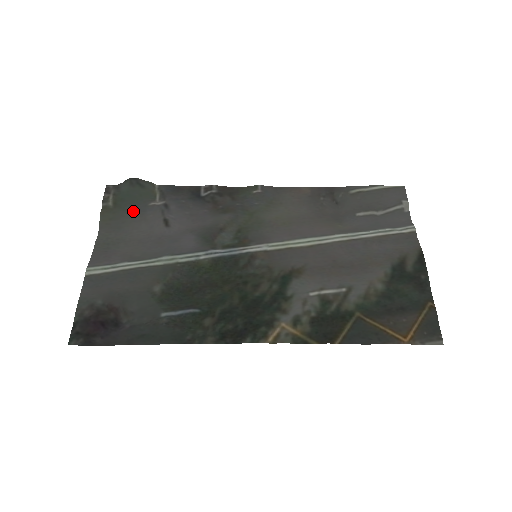
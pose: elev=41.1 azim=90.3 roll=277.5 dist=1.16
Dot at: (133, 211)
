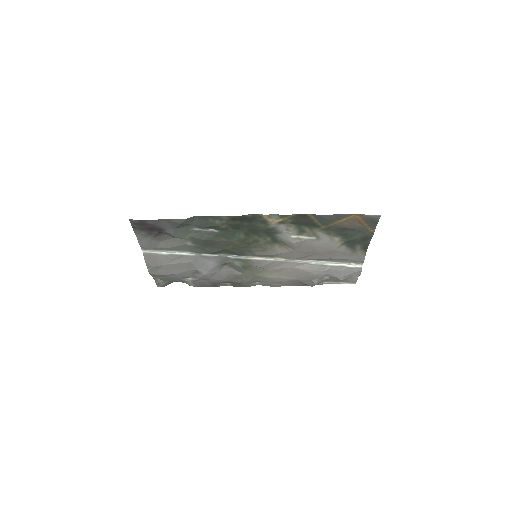
Dot at: (174, 278)
